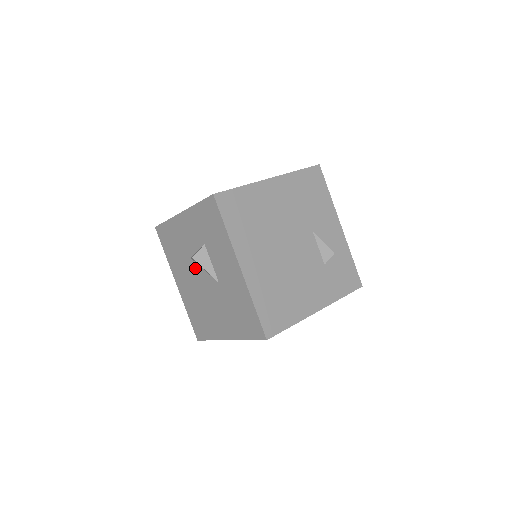
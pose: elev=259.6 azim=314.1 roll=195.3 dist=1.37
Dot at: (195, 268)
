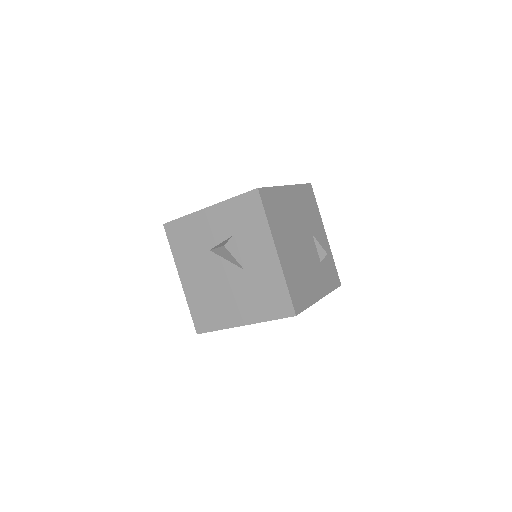
Dot at: (214, 259)
